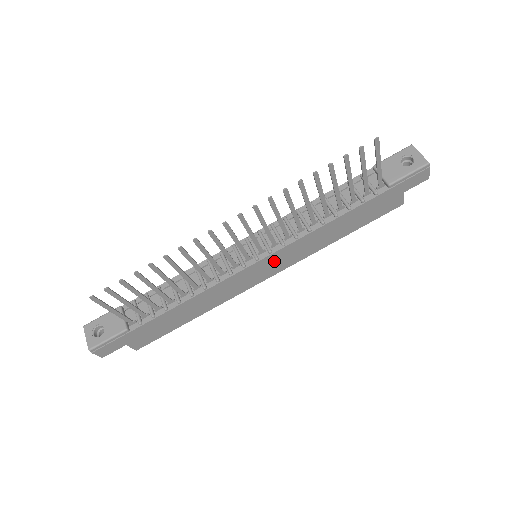
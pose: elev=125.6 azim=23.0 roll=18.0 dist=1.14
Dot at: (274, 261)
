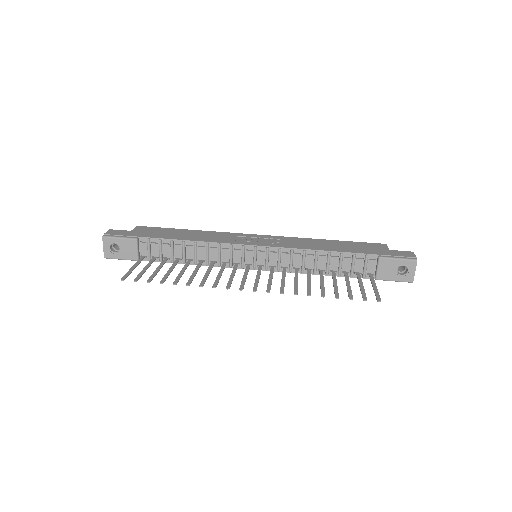
Dot at: occluded
